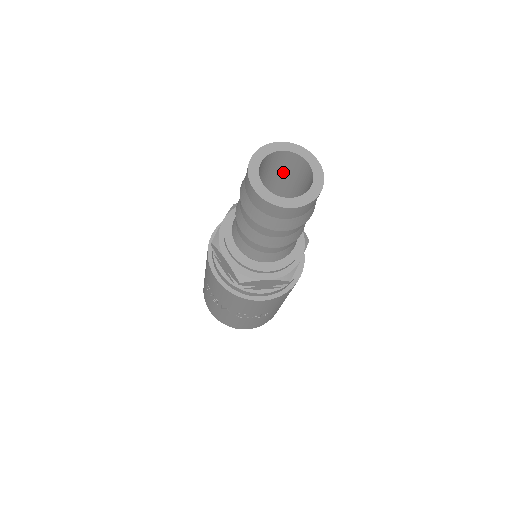
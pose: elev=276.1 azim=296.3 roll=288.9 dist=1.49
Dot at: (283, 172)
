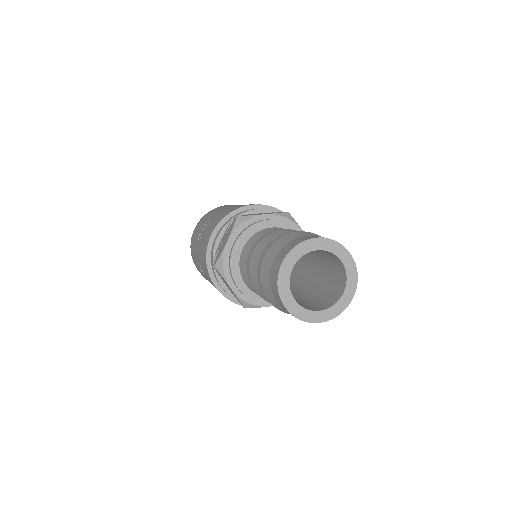
Dot at: (328, 264)
